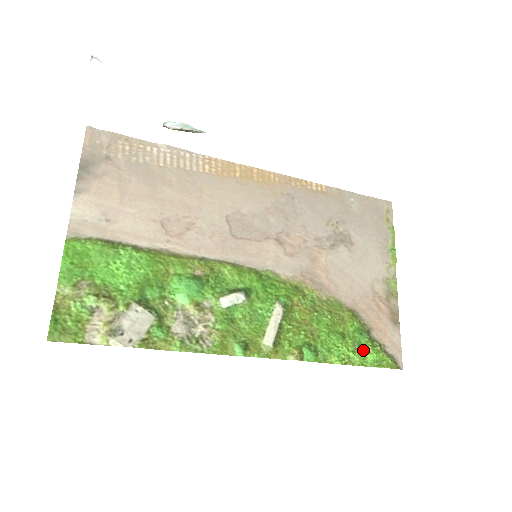
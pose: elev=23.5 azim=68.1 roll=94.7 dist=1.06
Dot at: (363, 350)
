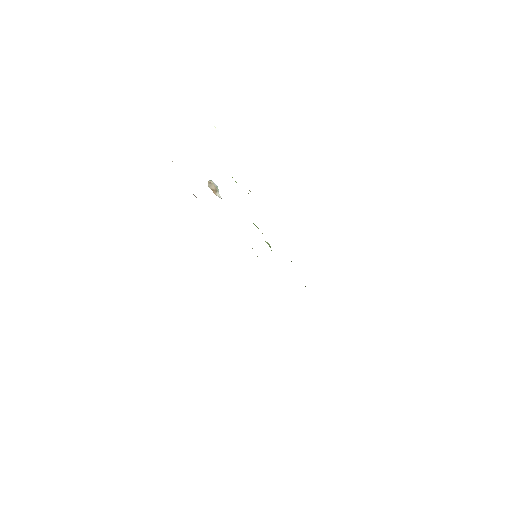
Dot at: occluded
